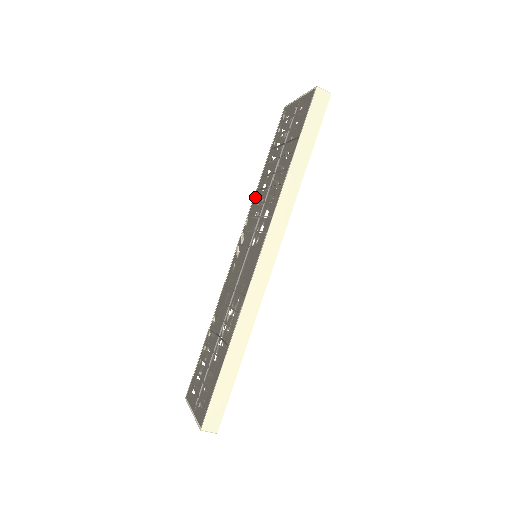
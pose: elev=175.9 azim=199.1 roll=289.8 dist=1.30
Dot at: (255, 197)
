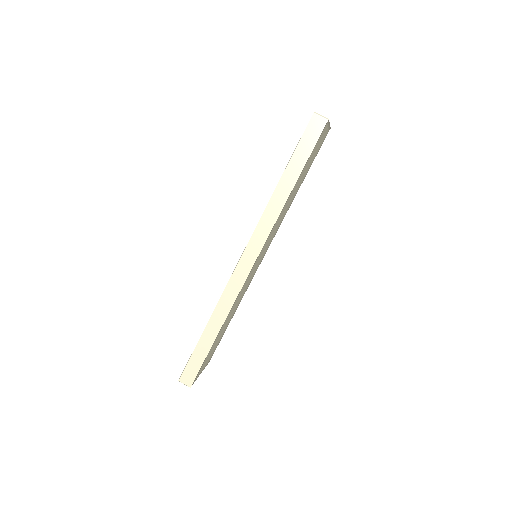
Dot at: occluded
